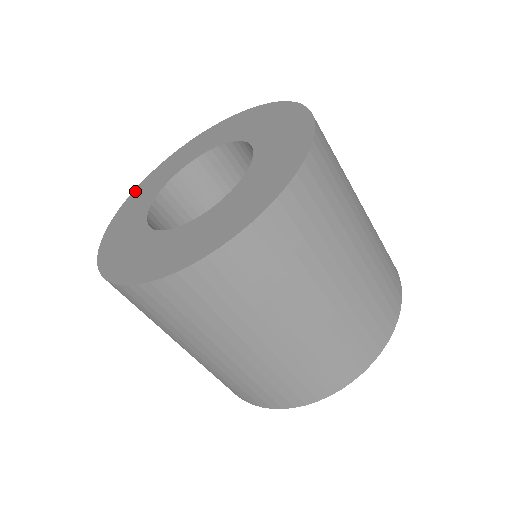
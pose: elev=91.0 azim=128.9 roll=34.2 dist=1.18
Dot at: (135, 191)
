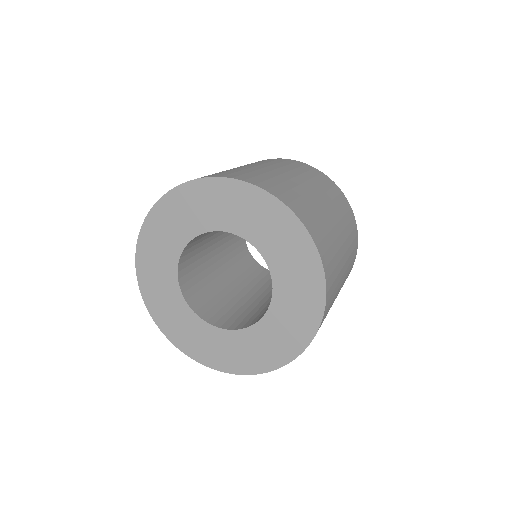
Dot at: (139, 255)
